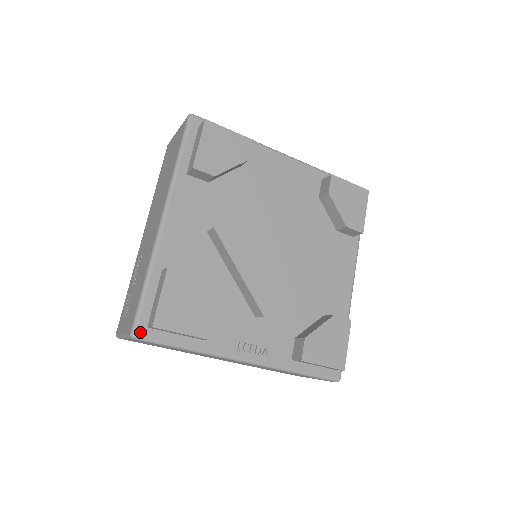
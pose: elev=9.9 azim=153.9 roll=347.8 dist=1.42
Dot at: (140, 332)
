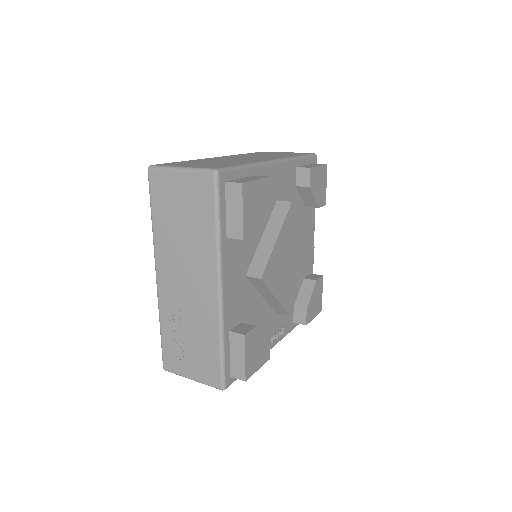
Dot at: (228, 383)
